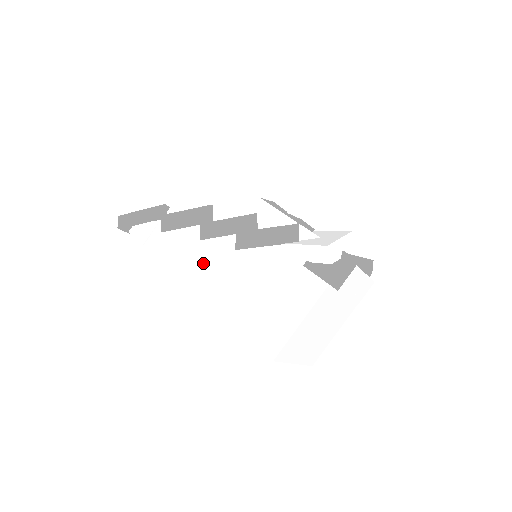
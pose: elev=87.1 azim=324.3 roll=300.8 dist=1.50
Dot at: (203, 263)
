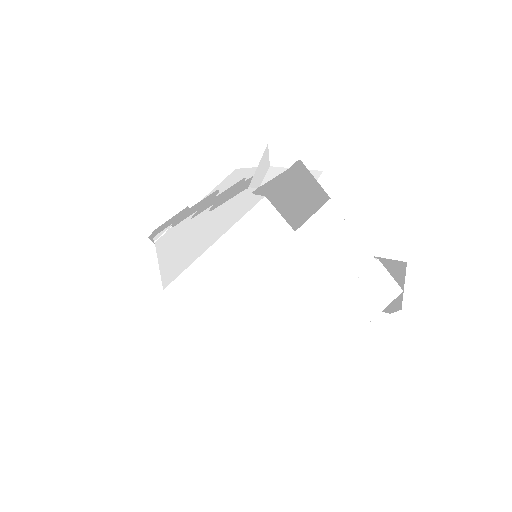
Dot at: (180, 234)
